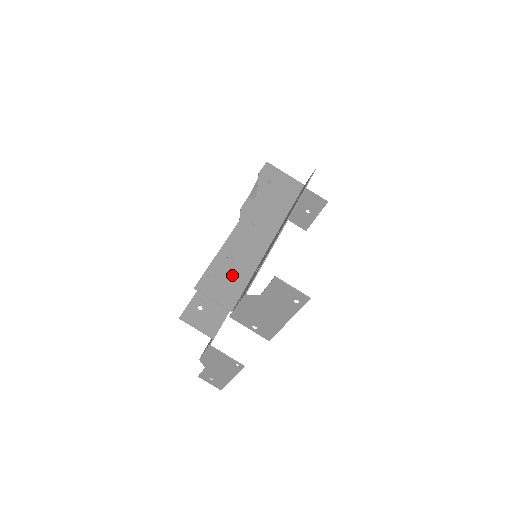
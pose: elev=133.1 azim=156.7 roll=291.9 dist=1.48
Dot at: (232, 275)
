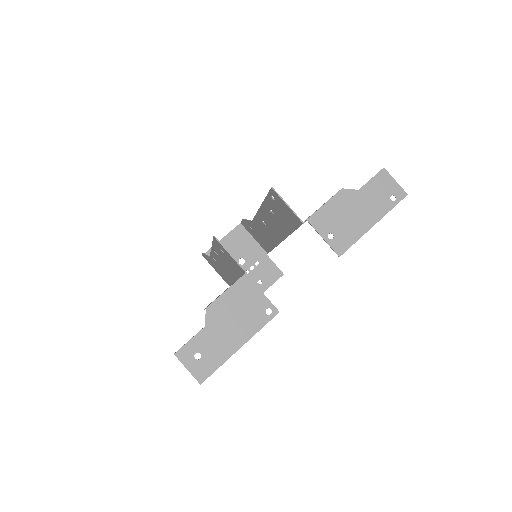
Dot at: (283, 215)
